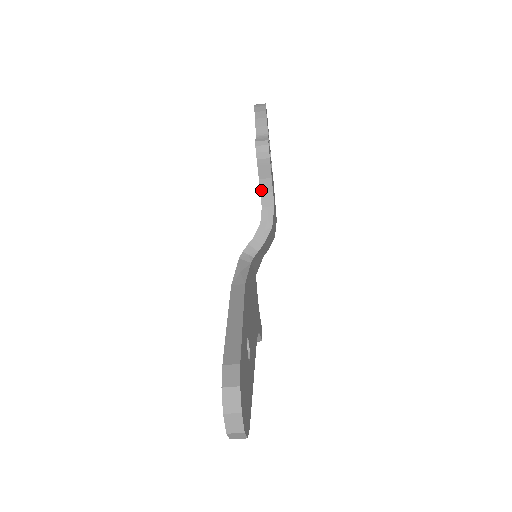
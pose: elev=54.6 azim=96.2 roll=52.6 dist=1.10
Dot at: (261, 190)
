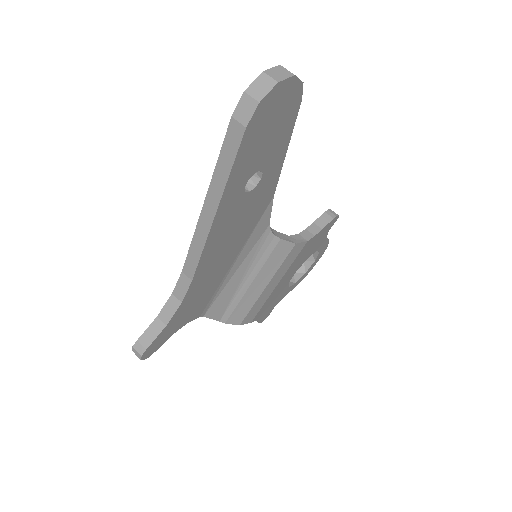
Dot at: (308, 228)
